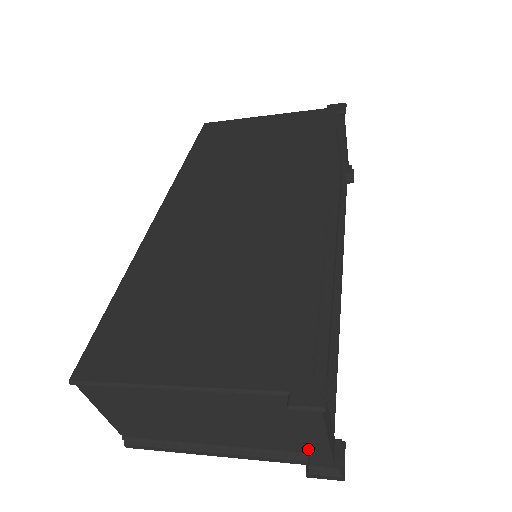
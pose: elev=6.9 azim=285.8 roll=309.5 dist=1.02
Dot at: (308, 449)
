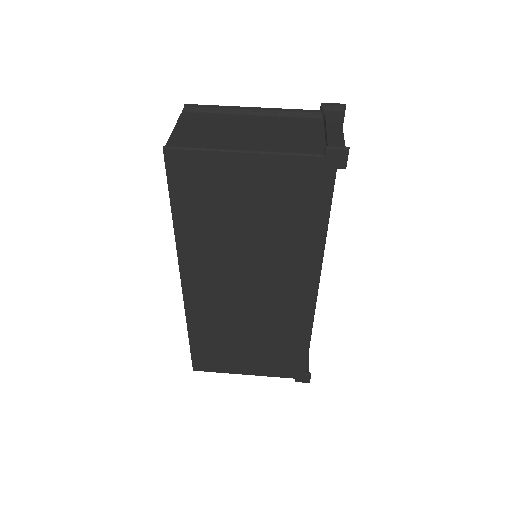
Dot at: occluded
